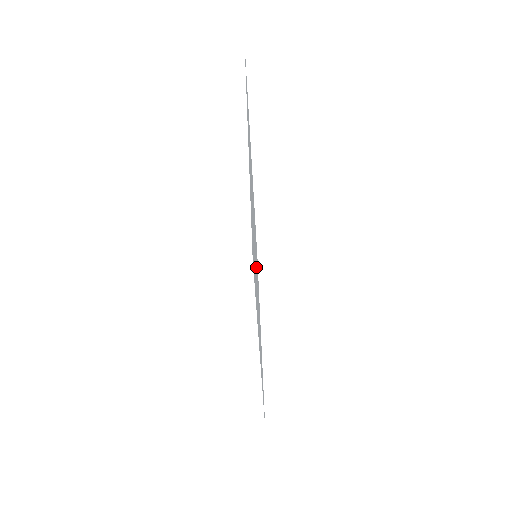
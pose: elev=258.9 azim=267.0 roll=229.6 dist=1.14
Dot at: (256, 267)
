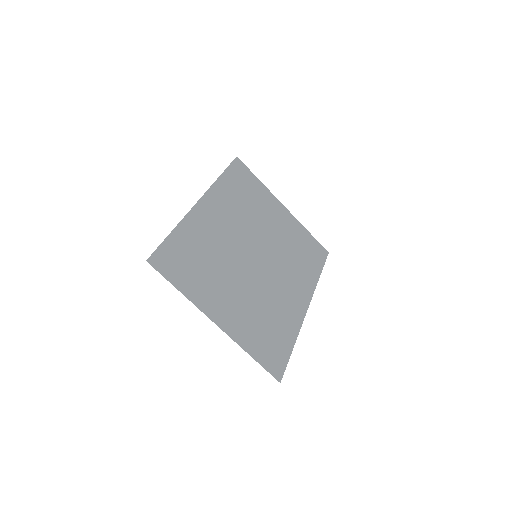
Dot at: (262, 262)
